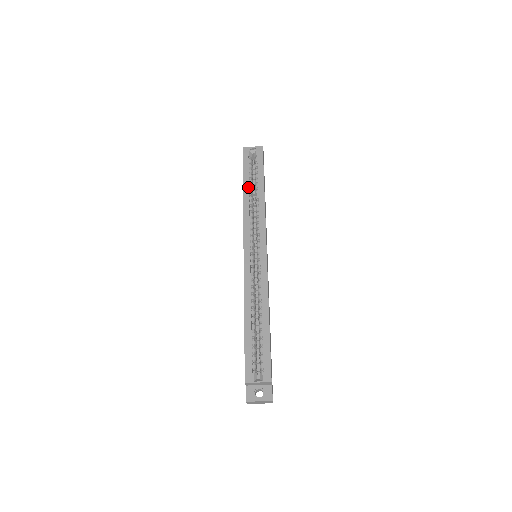
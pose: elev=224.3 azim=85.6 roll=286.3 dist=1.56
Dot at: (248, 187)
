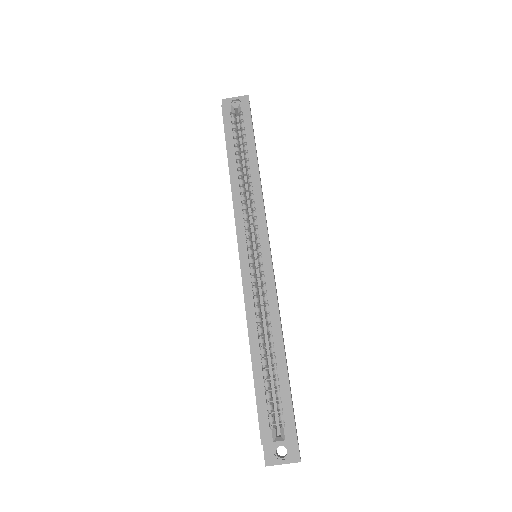
Dot at: (235, 159)
